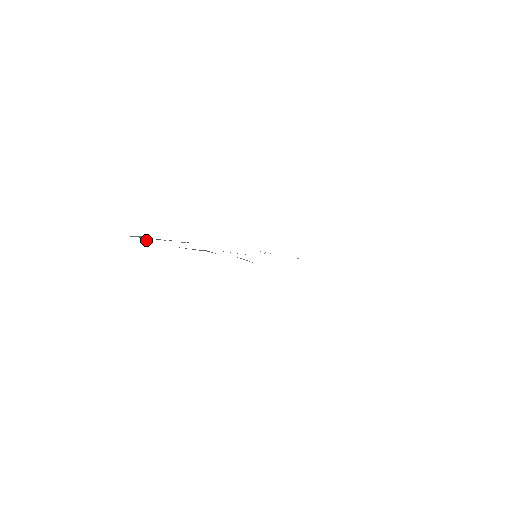
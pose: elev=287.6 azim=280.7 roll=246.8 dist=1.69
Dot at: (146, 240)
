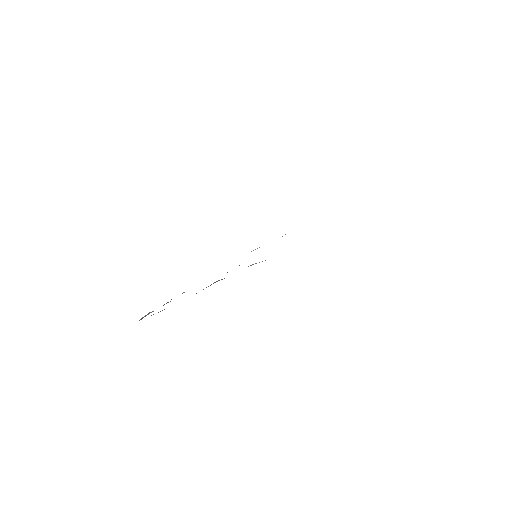
Dot at: occluded
